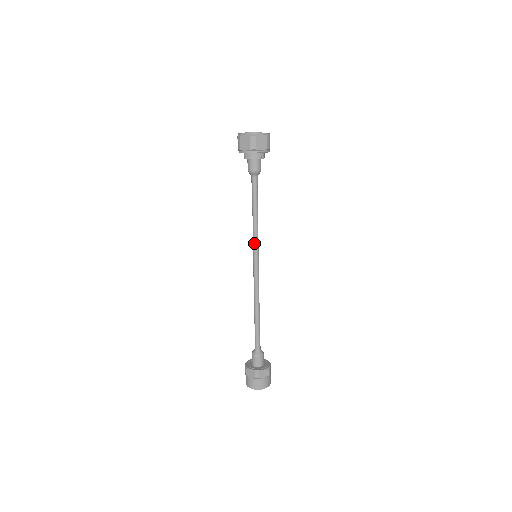
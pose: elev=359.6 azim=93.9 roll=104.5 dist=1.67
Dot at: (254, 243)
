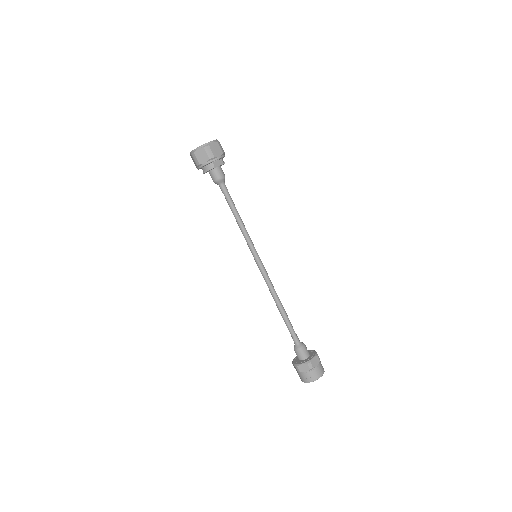
Dot at: (248, 245)
